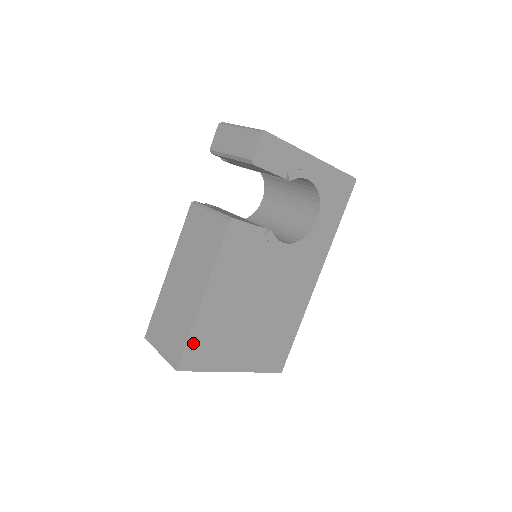
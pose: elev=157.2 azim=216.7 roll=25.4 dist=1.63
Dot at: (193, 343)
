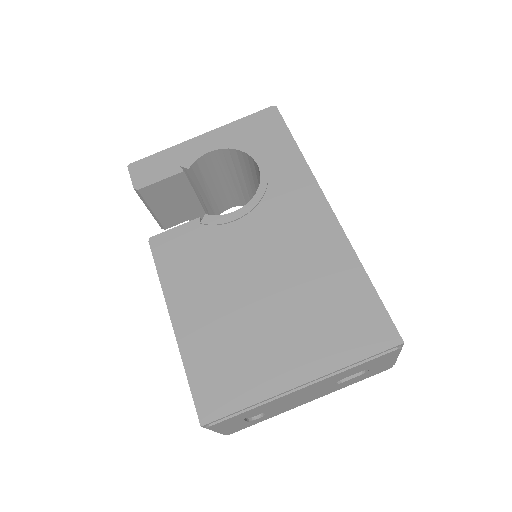
Dot at: (199, 380)
